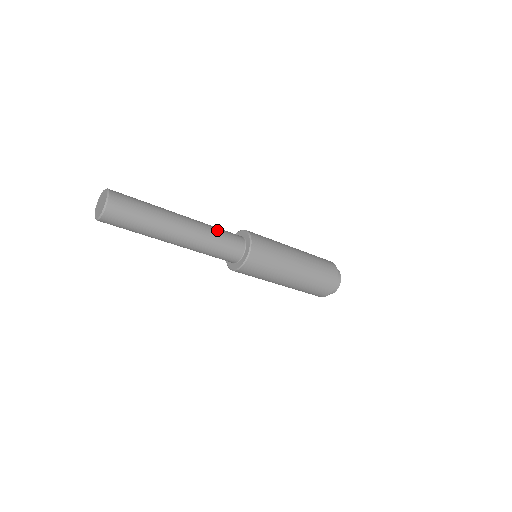
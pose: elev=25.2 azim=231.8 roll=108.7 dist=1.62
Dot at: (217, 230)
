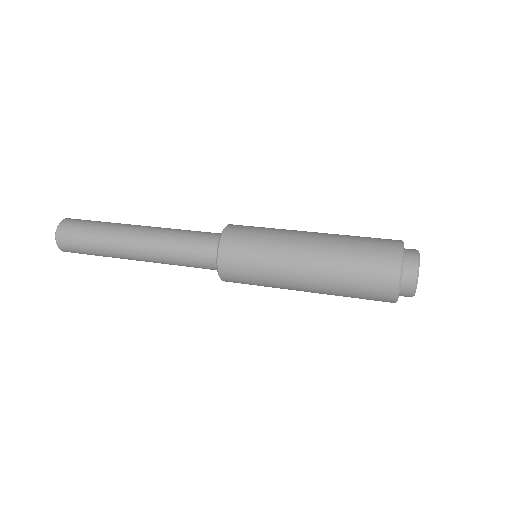
Dot at: (178, 243)
